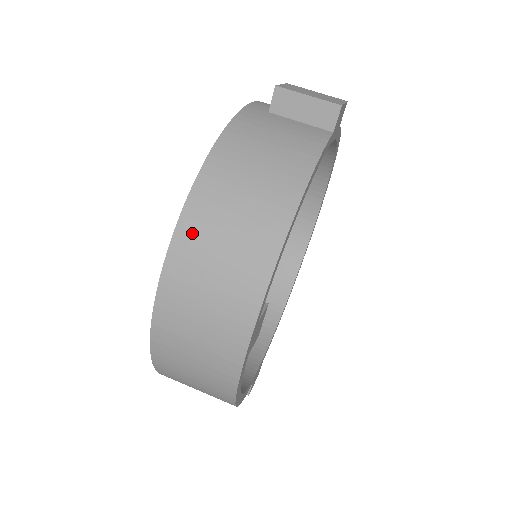
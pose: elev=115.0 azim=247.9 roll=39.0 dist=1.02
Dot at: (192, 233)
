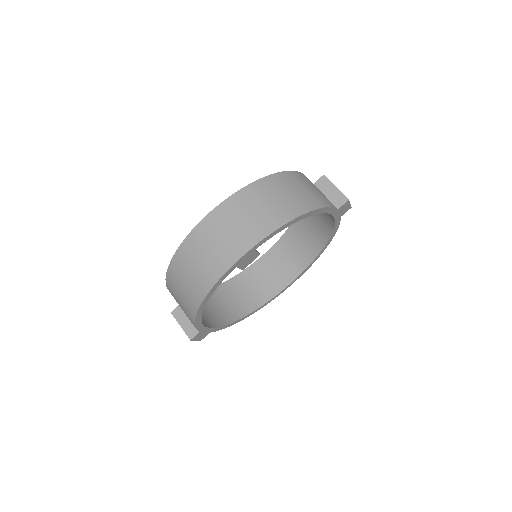
Dot at: (253, 192)
